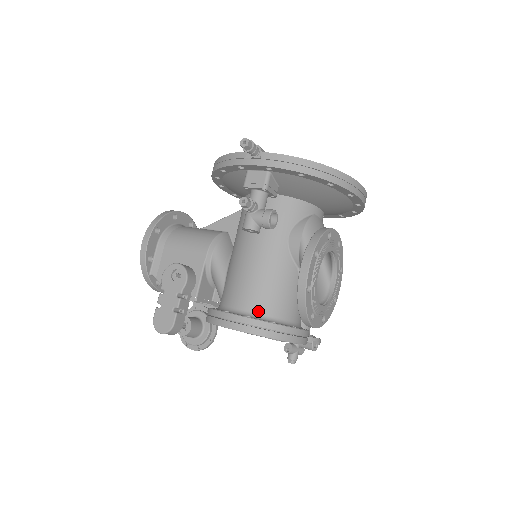
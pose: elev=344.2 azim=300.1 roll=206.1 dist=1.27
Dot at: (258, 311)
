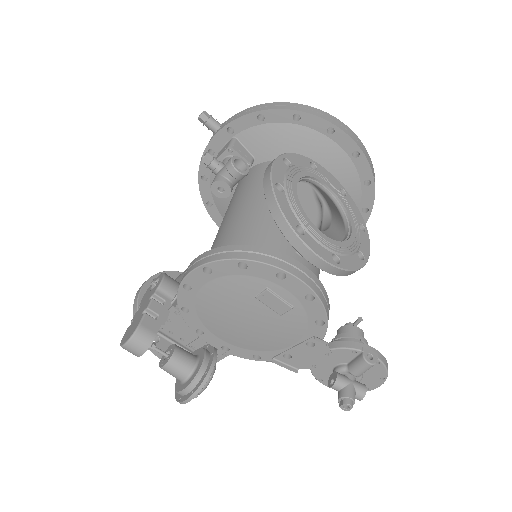
Dot at: occluded
